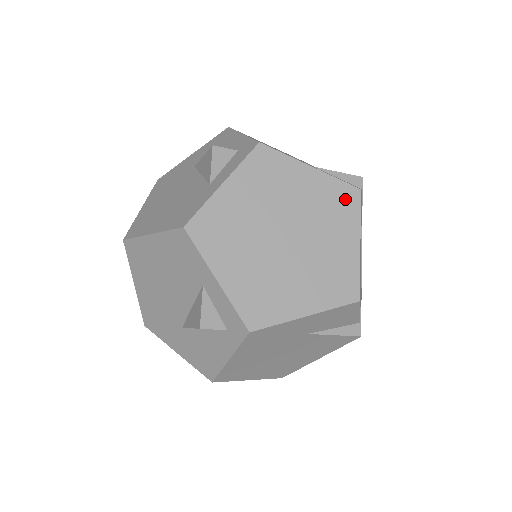
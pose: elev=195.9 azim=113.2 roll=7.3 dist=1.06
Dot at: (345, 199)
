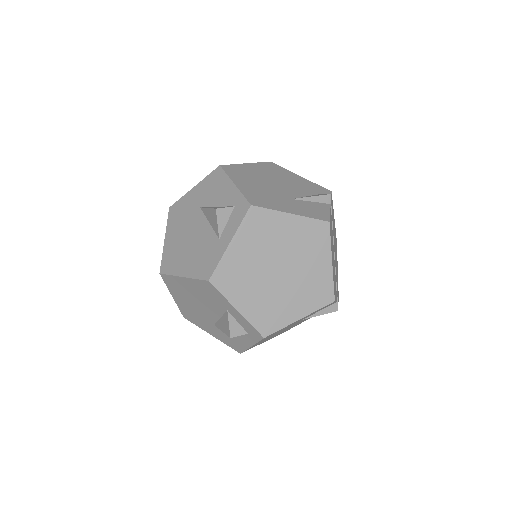
Dot at: (318, 232)
